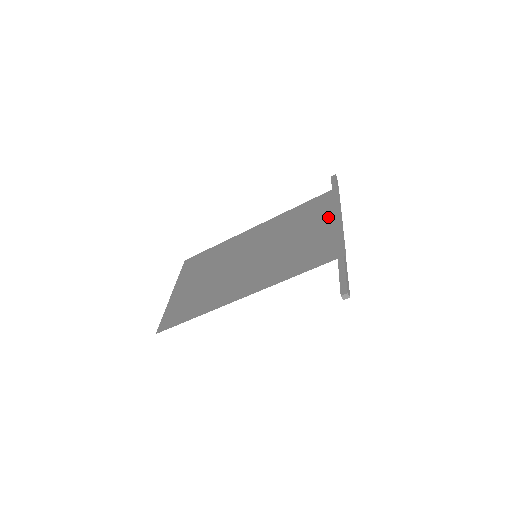
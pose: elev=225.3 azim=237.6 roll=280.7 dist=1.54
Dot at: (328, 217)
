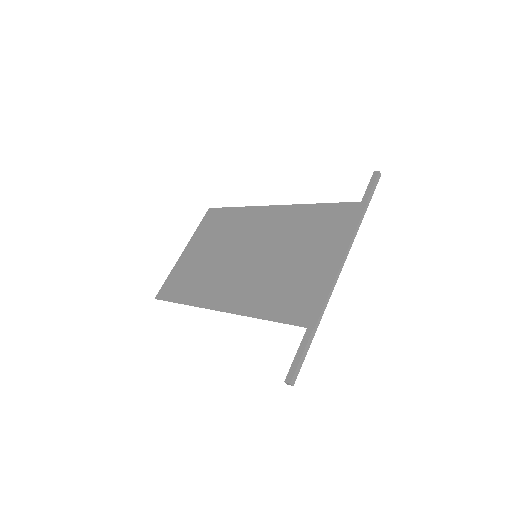
Dot at: (332, 250)
